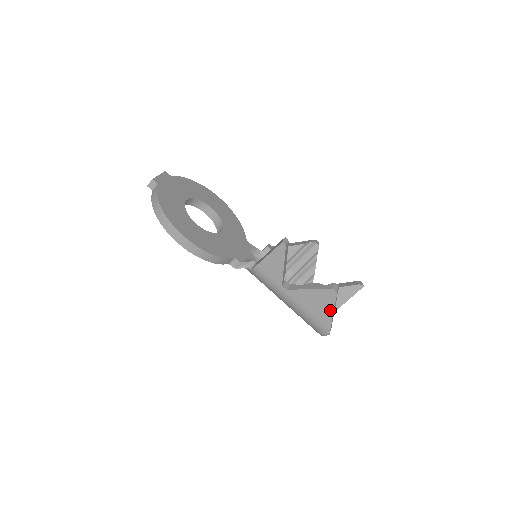
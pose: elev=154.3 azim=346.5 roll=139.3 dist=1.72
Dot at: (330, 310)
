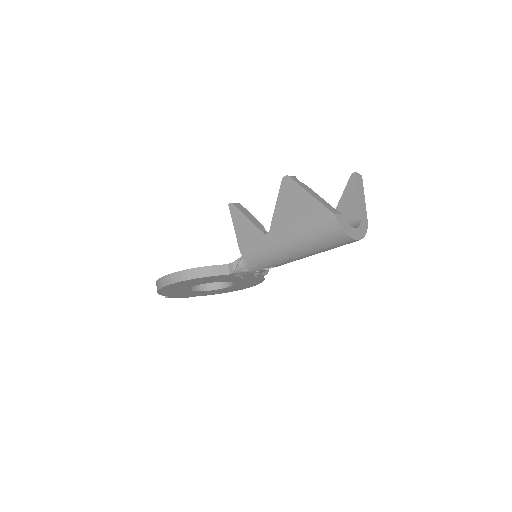
Dot at: (304, 195)
